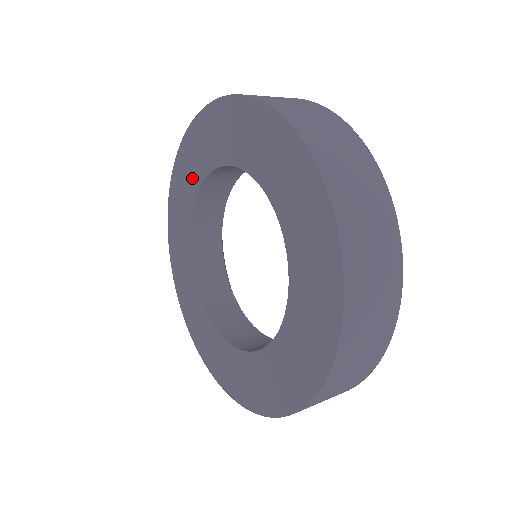
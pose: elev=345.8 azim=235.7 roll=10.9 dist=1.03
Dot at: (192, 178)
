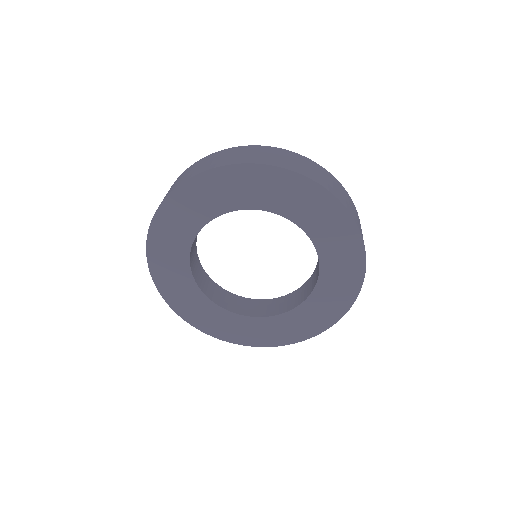
Dot at: (198, 214)
